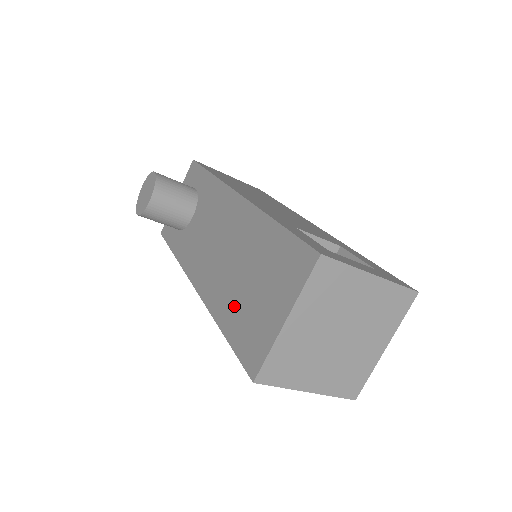
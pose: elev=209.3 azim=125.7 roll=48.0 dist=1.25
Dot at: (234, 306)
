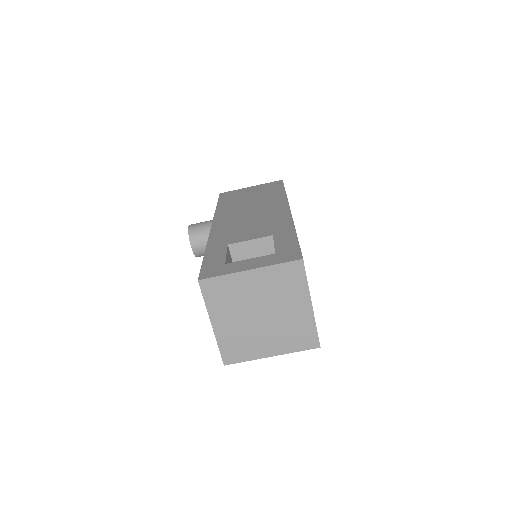
Dot at: occluded
